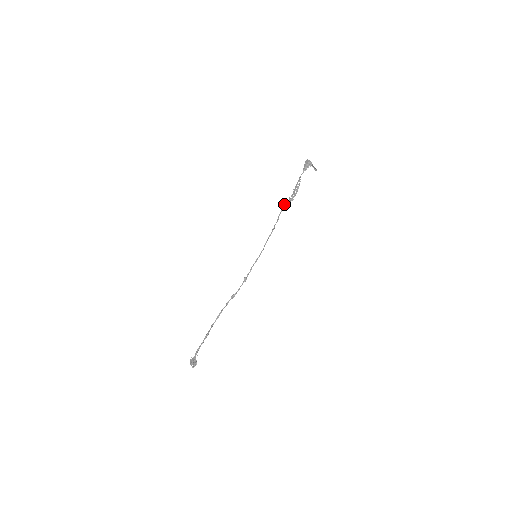
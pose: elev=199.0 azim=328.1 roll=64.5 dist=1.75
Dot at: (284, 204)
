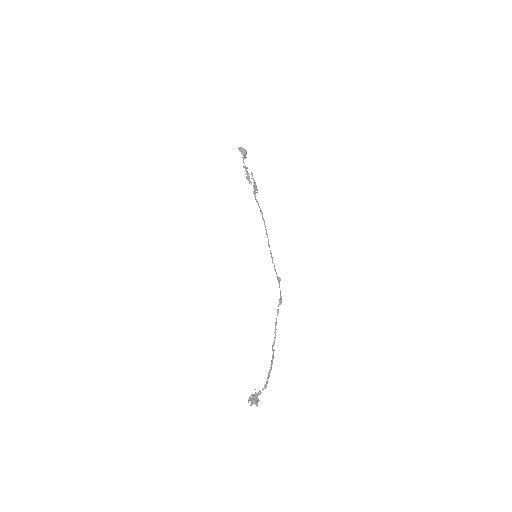
Dot at: (254, 195)
